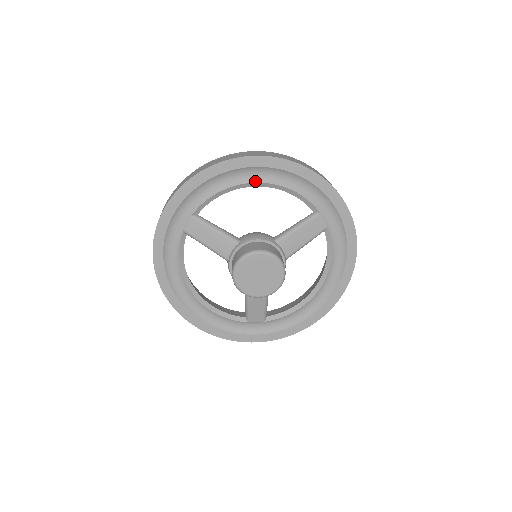
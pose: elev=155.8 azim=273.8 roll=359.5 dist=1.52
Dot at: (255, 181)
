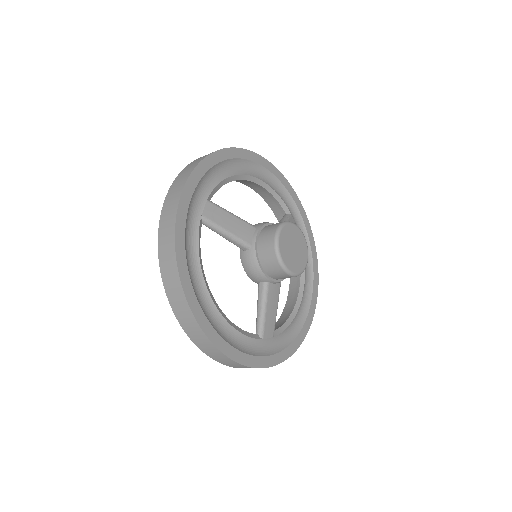
Dot at: (249, 174)
